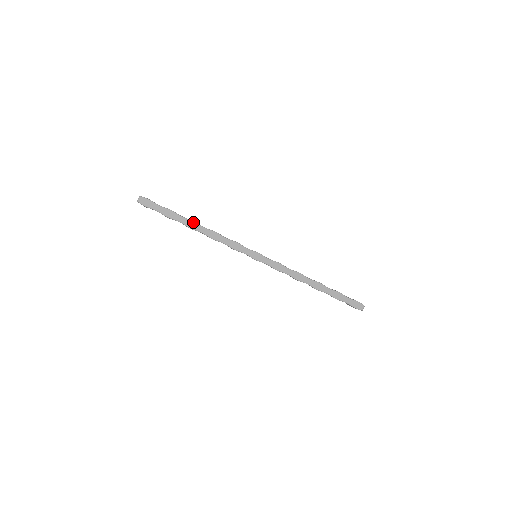
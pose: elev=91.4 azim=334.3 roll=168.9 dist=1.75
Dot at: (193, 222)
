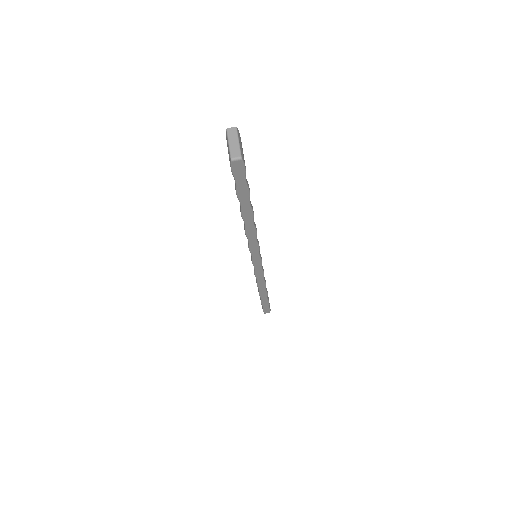
Dot at: (252, 214)
